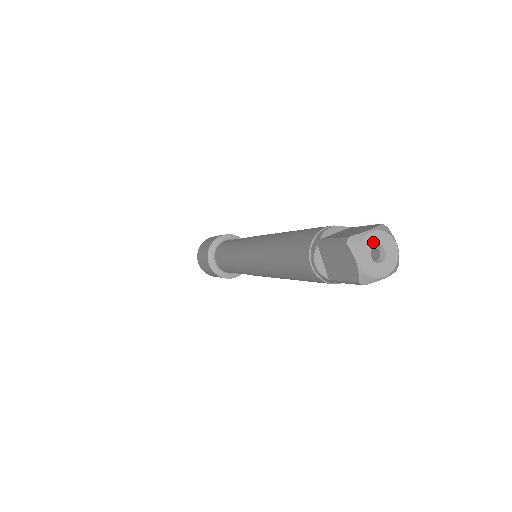
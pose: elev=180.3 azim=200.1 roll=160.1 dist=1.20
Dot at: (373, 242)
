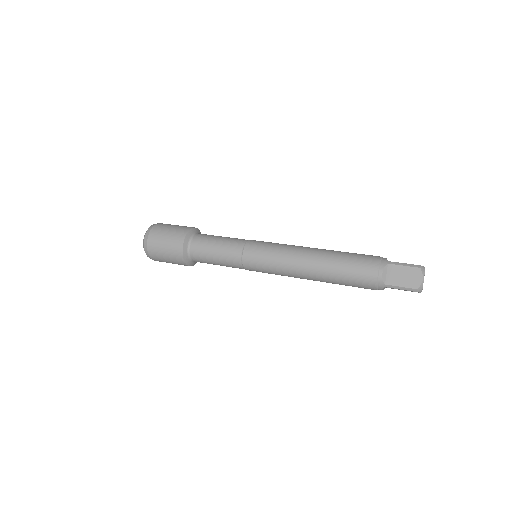
Dot at: occluded
